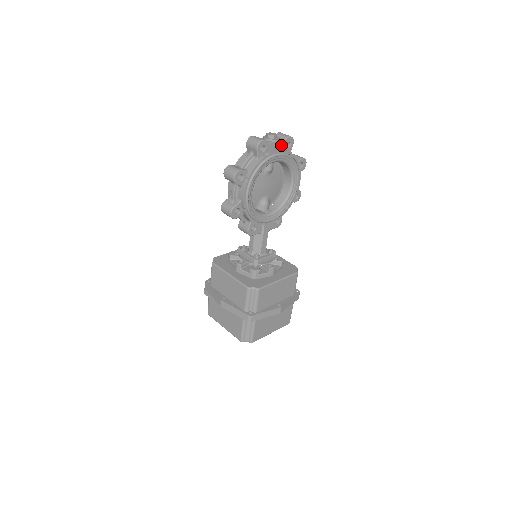
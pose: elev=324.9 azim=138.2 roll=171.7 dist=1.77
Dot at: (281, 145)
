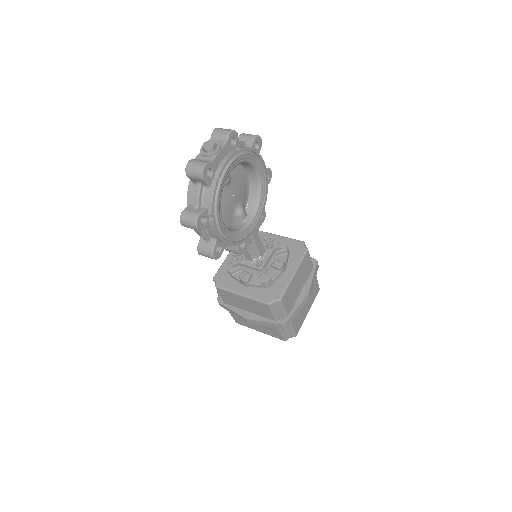
Dot at: (226, 150)
